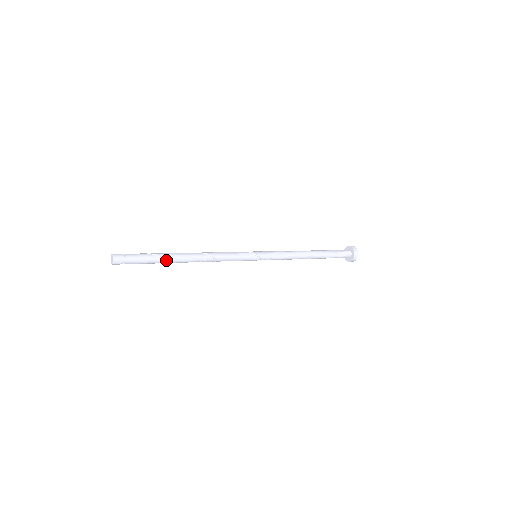
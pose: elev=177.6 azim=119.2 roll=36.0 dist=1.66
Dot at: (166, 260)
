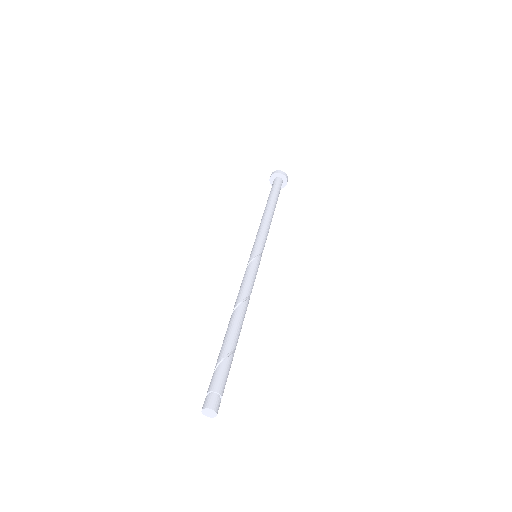
Dot at: (234, 349)
